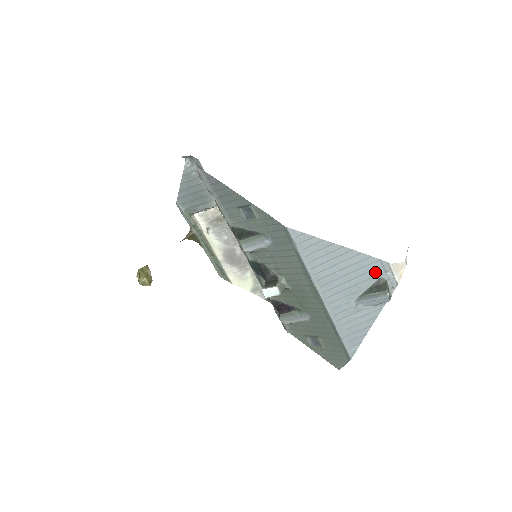
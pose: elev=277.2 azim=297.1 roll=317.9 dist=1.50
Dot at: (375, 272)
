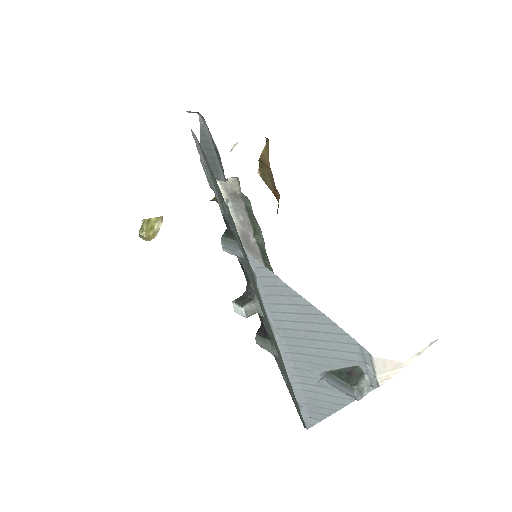
Dot at: (351, 355)
